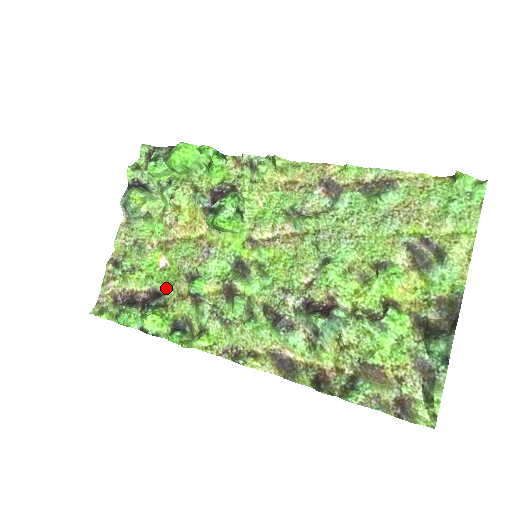
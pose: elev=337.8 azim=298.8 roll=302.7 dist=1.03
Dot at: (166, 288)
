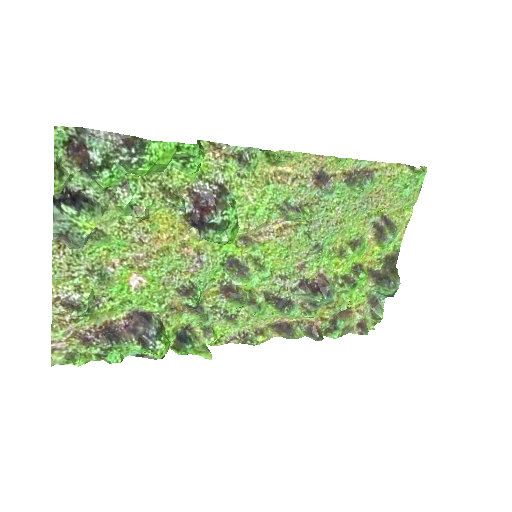
Dot at: (154, 308)
